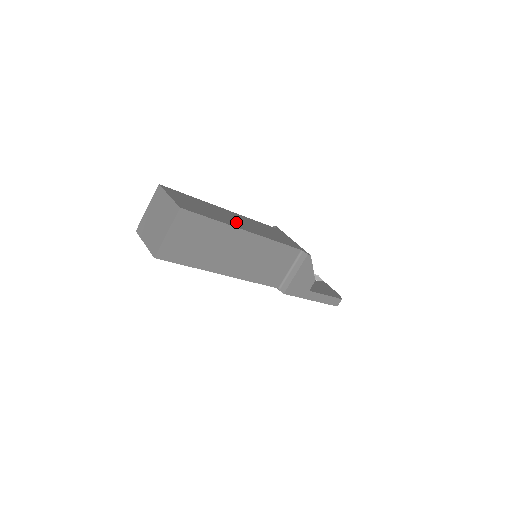
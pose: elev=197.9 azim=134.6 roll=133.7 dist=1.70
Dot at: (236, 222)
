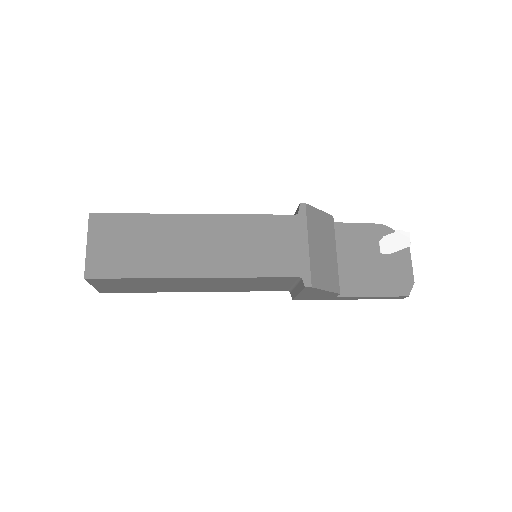
Dot at: (187, 256)
